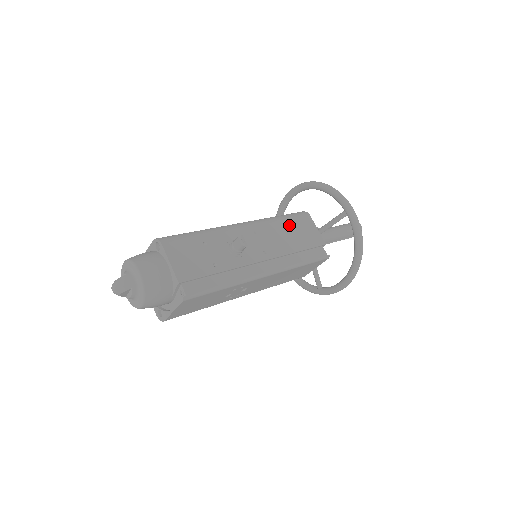
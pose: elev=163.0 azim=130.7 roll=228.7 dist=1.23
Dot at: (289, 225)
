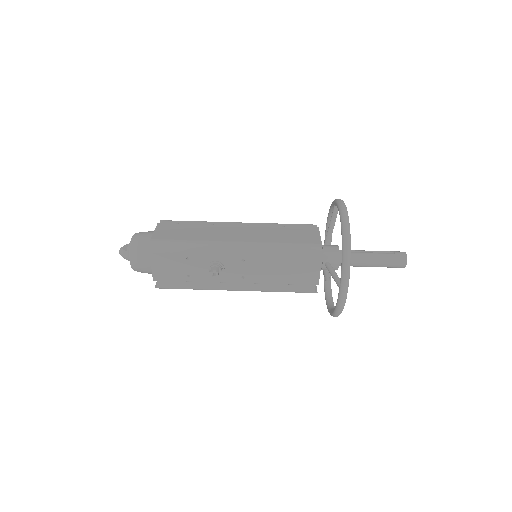
Dot at: (287, 261)
